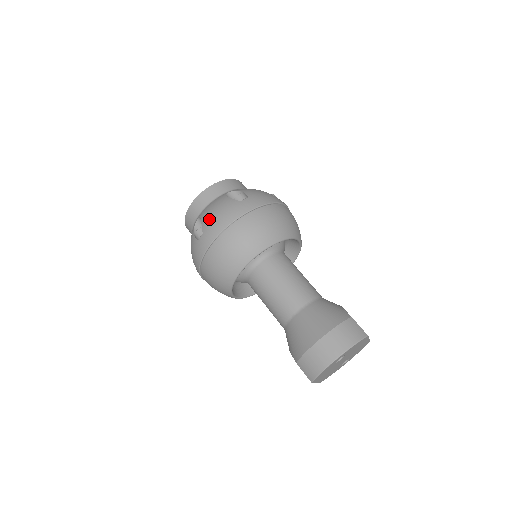
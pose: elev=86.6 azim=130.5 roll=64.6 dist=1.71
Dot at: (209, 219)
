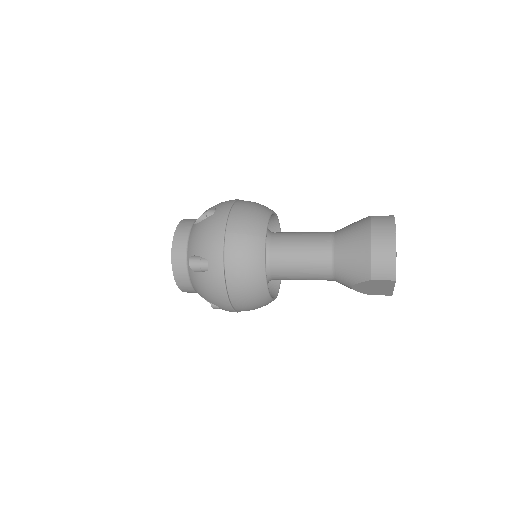
Dot at: (203, 245)
